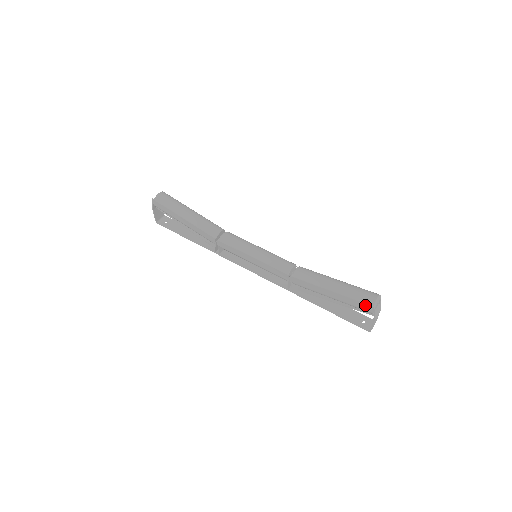
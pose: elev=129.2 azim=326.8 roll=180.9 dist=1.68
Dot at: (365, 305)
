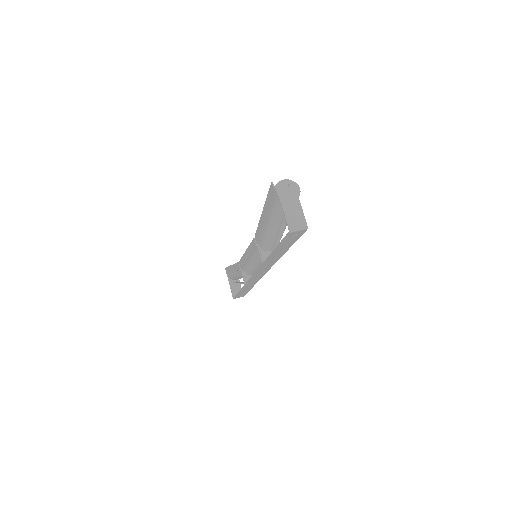
Dot at: (270, 190)
